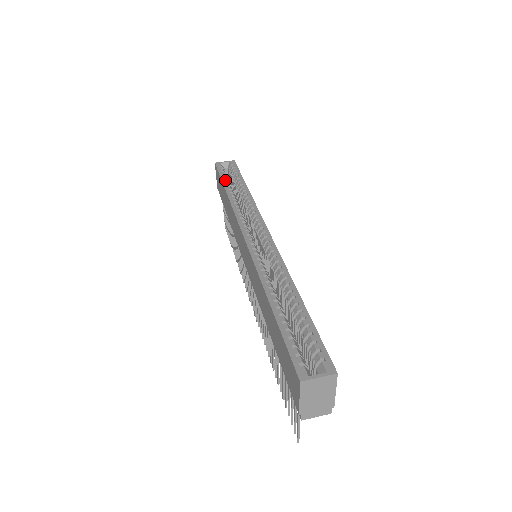
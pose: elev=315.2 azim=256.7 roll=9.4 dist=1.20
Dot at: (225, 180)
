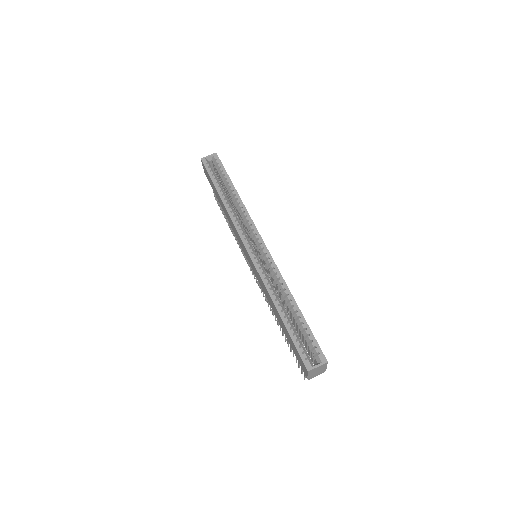
Dot at: (216, 182)
